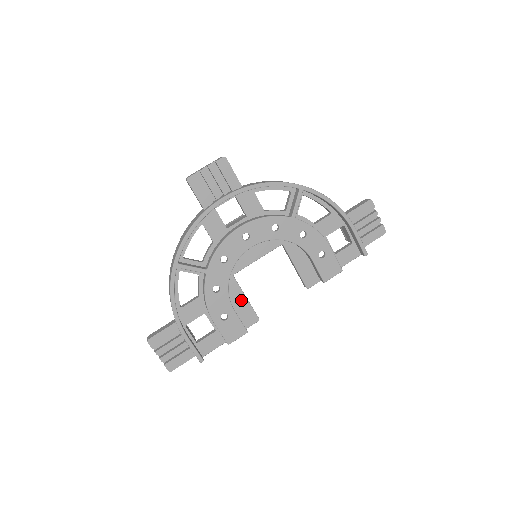
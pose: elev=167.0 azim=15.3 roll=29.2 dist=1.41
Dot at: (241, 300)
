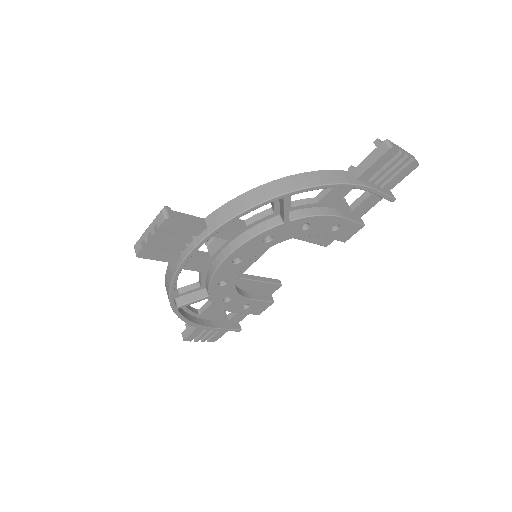
Dot at: (256, 285)
